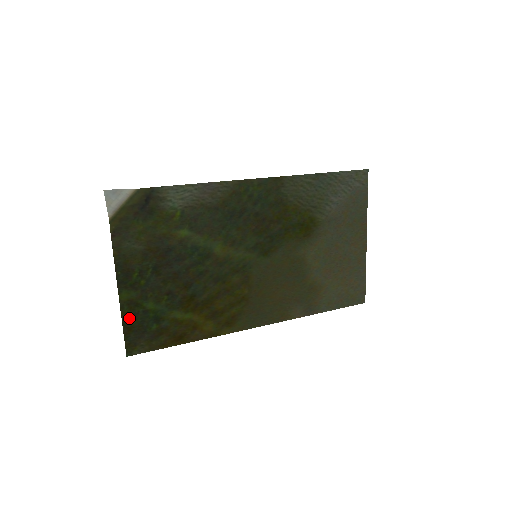
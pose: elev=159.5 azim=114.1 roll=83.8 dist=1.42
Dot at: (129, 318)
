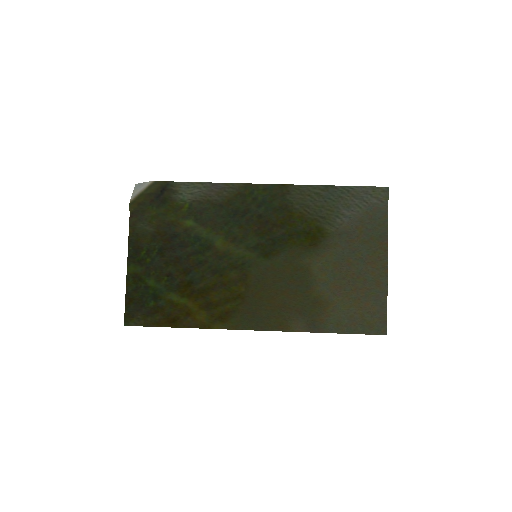
Dot at: (132, 290)
